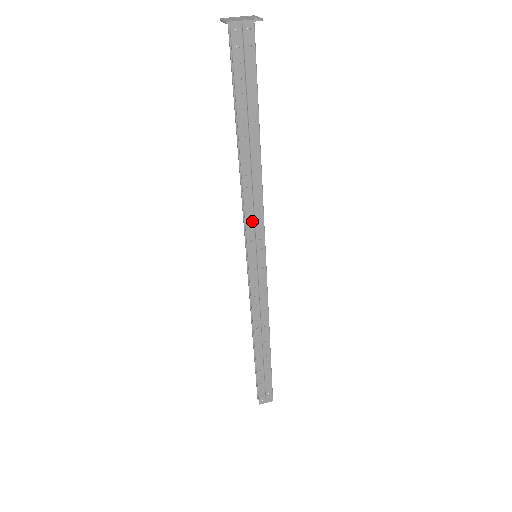
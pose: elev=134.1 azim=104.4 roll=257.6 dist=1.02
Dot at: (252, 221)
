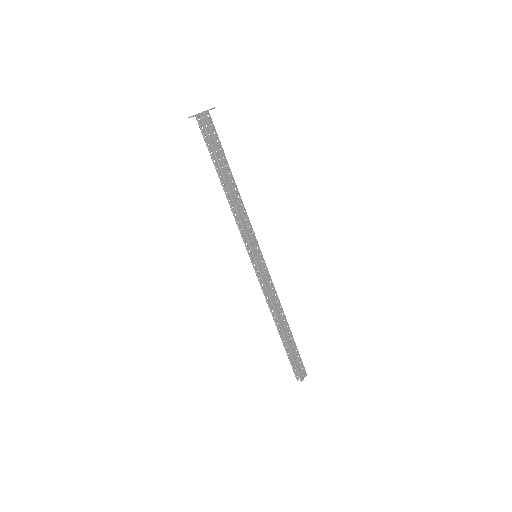
Dot at: (247, 230)
